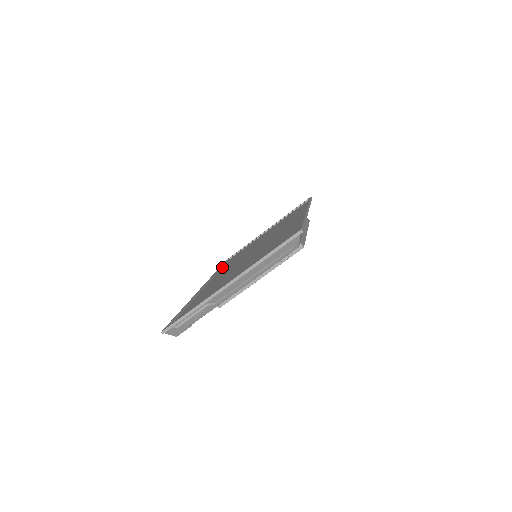
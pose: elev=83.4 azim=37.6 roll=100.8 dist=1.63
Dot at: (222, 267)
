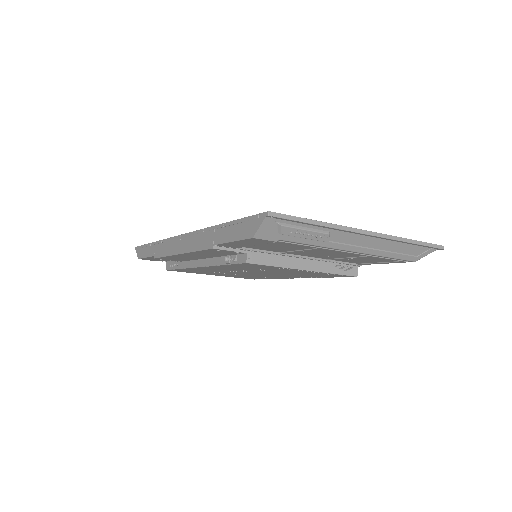
Dot at: occluded
